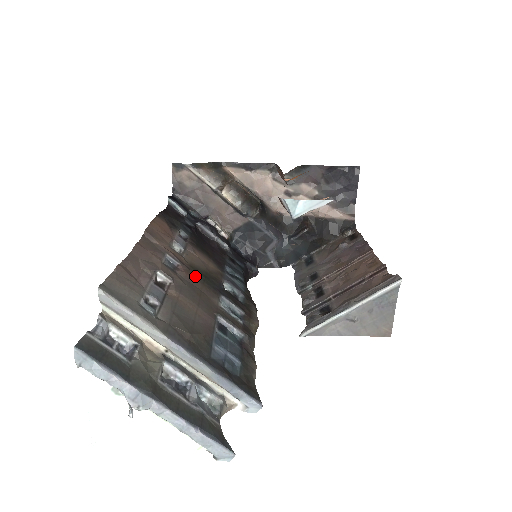
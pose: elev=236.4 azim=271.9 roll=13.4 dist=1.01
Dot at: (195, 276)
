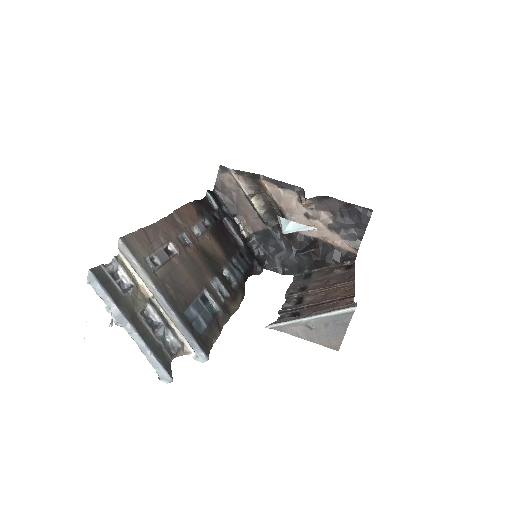
Dot at: (200, 256)
